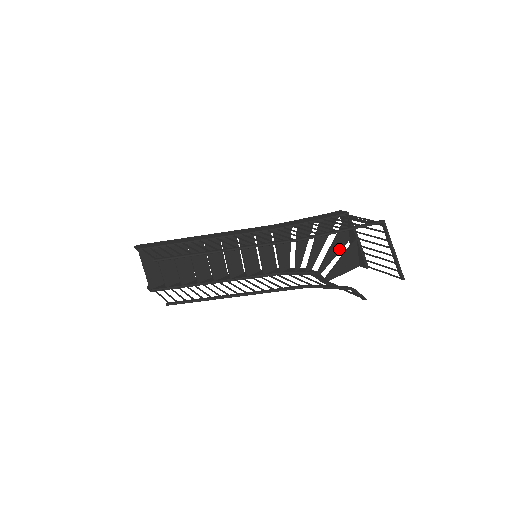
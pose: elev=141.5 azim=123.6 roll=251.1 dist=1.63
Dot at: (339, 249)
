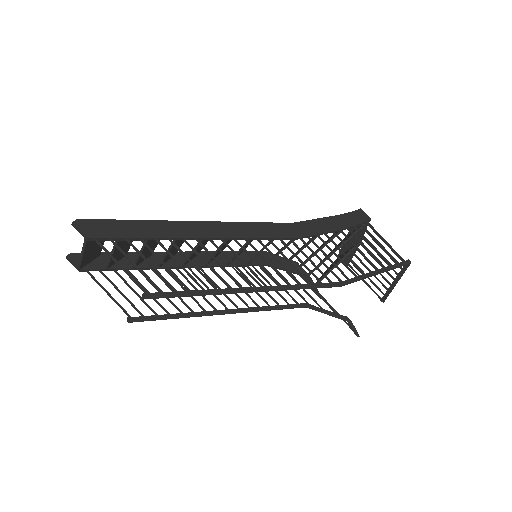
Dot at: occluded
